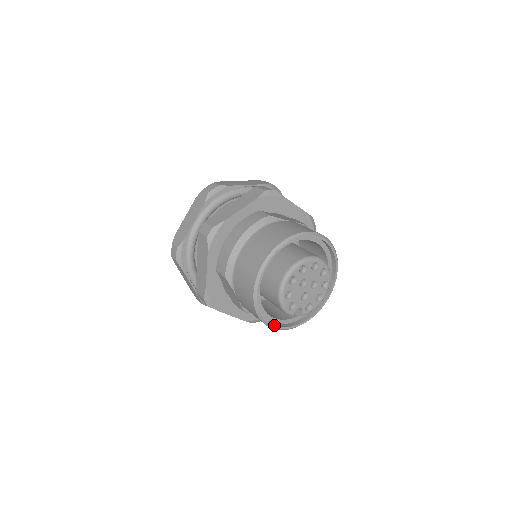
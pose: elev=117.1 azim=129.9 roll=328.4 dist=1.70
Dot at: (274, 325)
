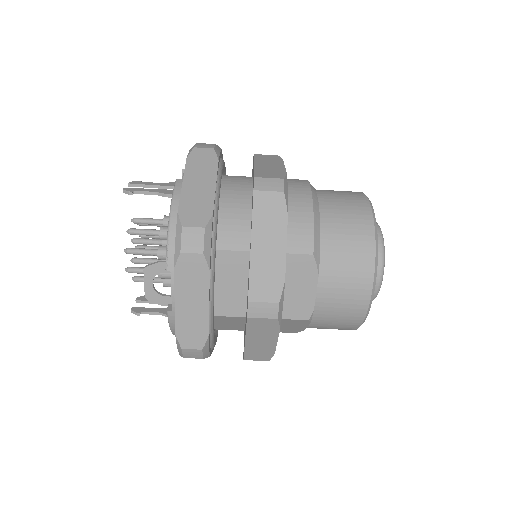
Dot at: occluded
